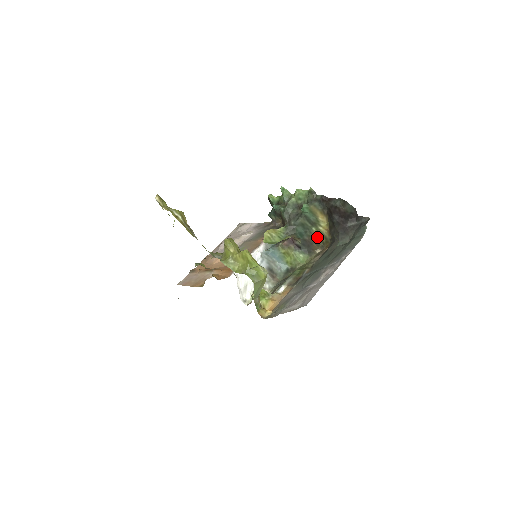
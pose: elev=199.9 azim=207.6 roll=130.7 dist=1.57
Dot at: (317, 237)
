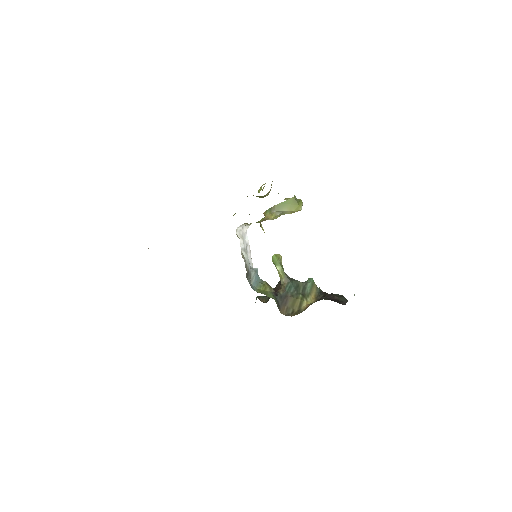
Dot at: (296, 302)
